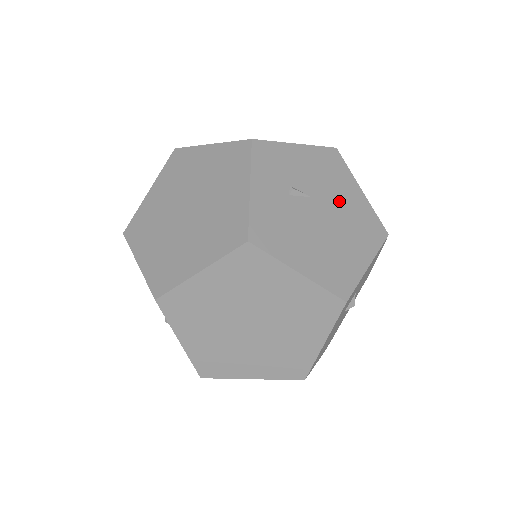
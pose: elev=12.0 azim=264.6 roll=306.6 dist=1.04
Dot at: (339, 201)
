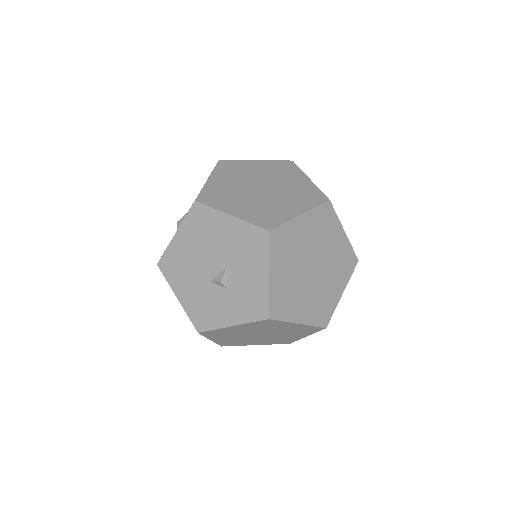
Dot at: occluded
